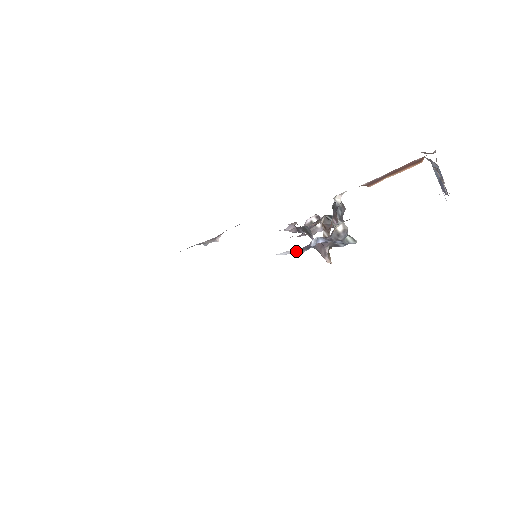
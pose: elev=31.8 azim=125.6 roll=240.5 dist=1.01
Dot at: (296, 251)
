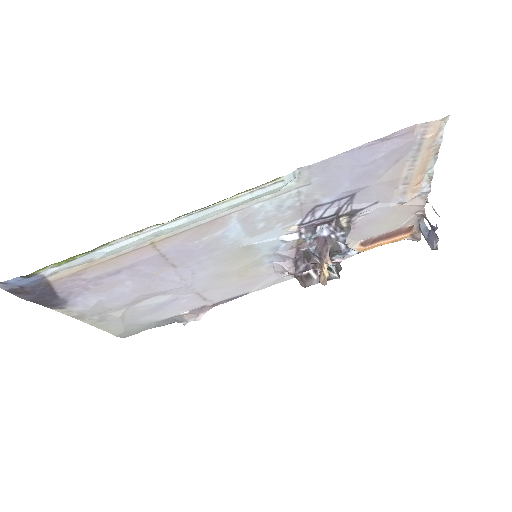
Dot at: (302, 230)
